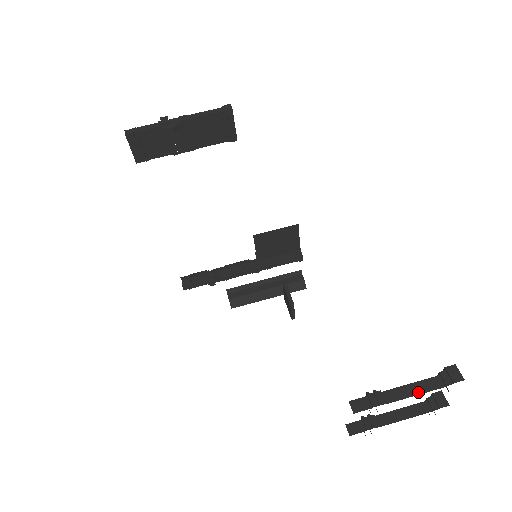
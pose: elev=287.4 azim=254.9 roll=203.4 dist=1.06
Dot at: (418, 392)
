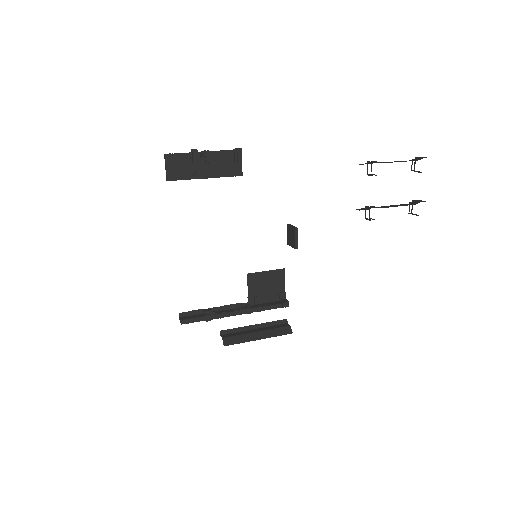
Dot at: occluded
